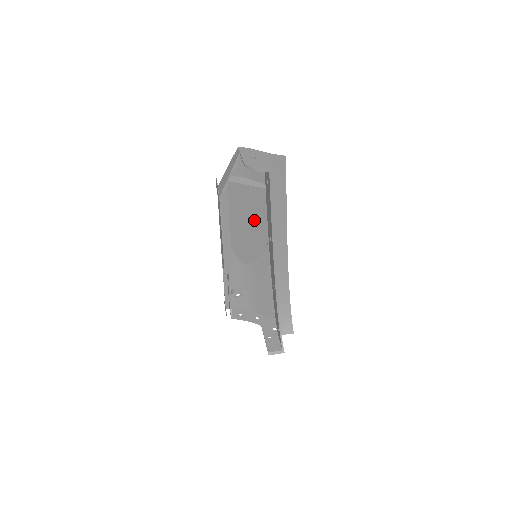
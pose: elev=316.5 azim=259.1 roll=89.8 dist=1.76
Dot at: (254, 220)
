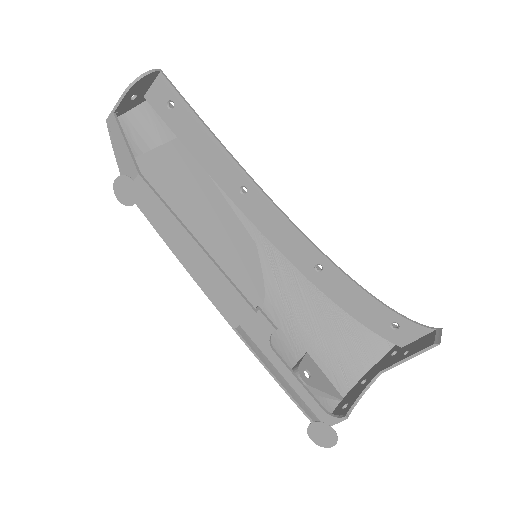
Dot at: (204, 203)
